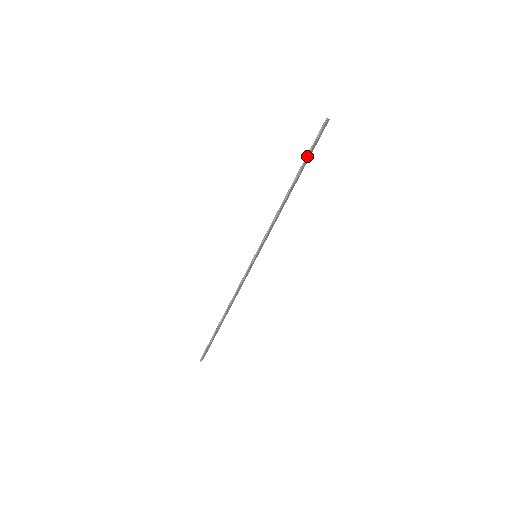
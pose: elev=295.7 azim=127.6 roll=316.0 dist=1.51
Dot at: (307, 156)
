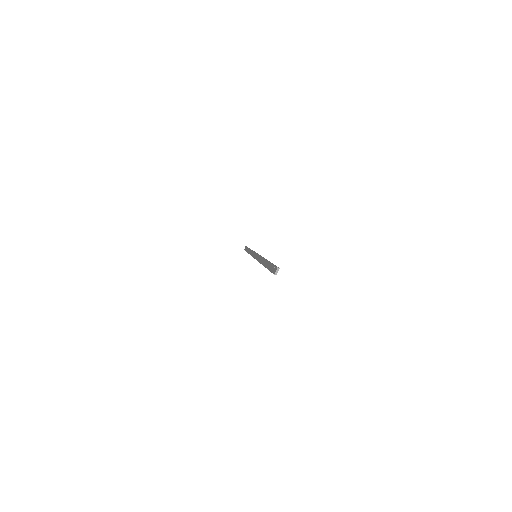
Dot at: (268, 269)
